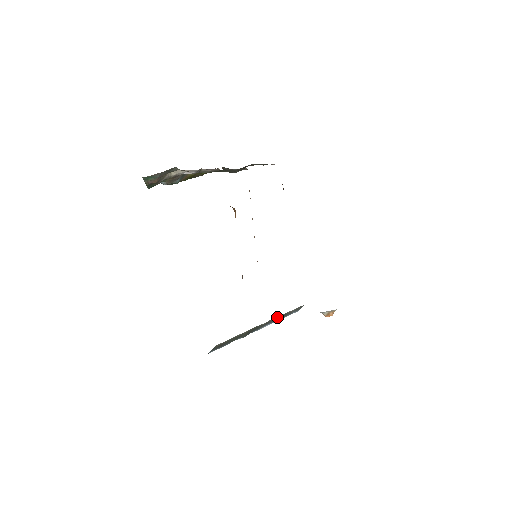
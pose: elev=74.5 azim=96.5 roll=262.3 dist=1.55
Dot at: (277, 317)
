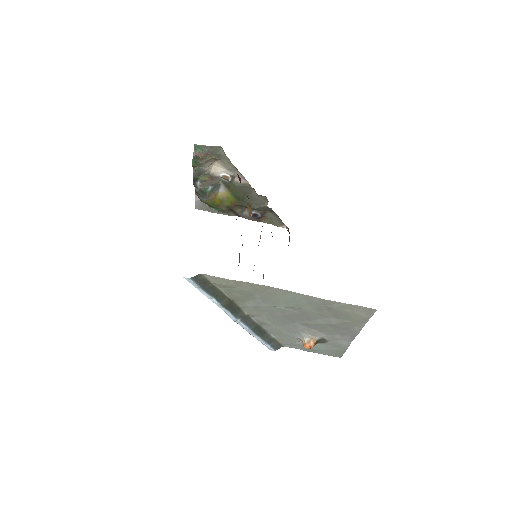
Dot at: (257, 324)
